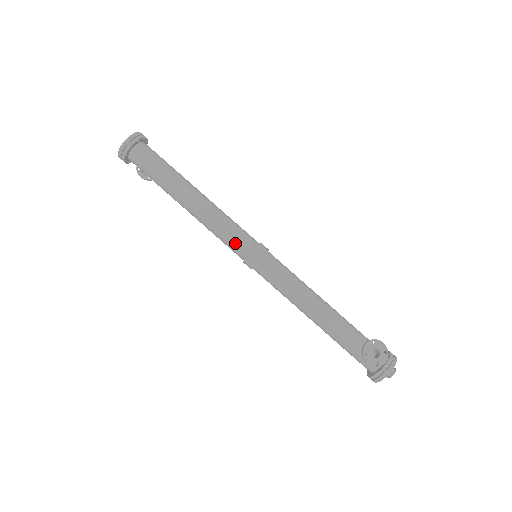
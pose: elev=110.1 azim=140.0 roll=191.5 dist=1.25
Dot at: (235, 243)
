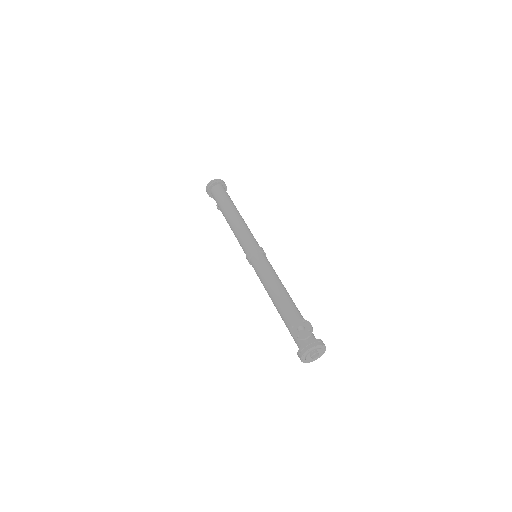
Dot at: (244, 243)
